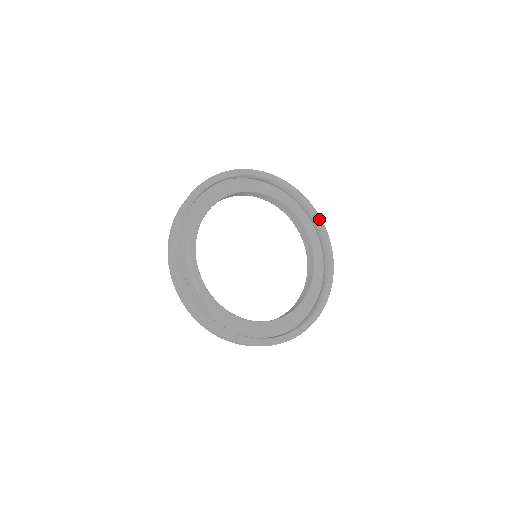
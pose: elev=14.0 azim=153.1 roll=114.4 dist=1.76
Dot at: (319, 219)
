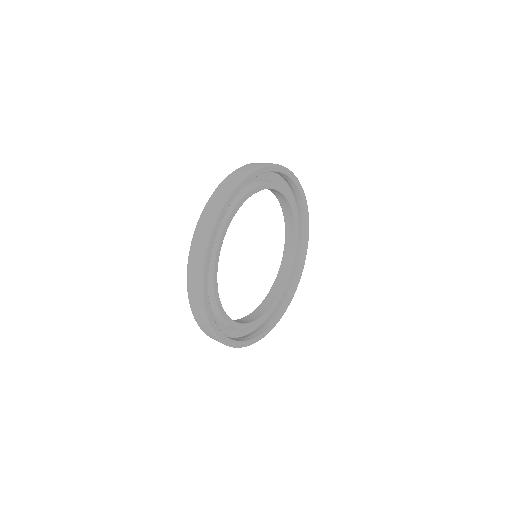
Dot at: (307, 213)
